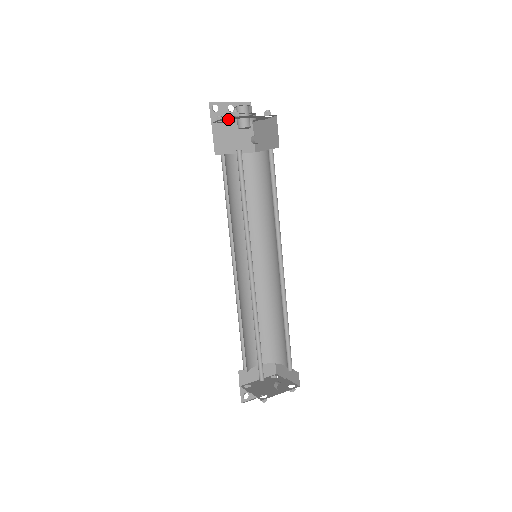
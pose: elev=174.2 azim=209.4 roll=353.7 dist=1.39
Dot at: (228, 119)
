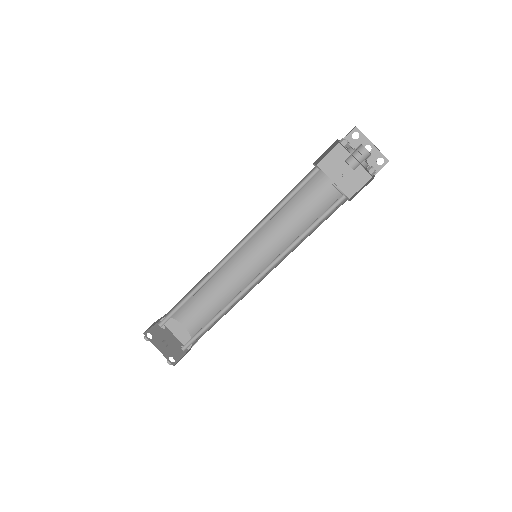
Dot at: occluded
